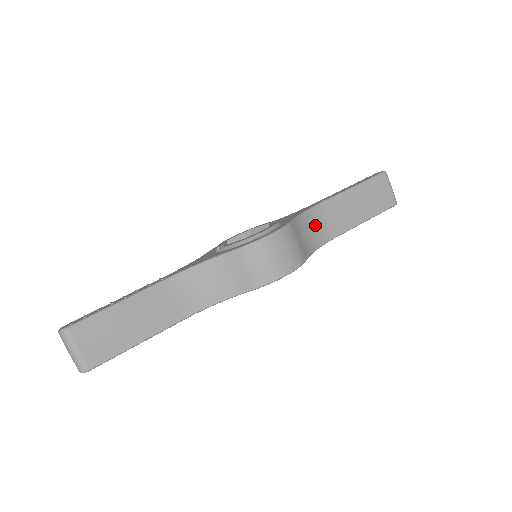
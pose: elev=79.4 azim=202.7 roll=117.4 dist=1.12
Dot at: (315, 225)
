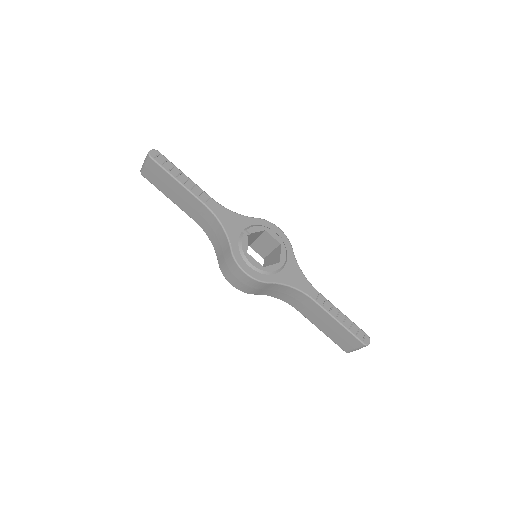
Dot at: (292, 295)
